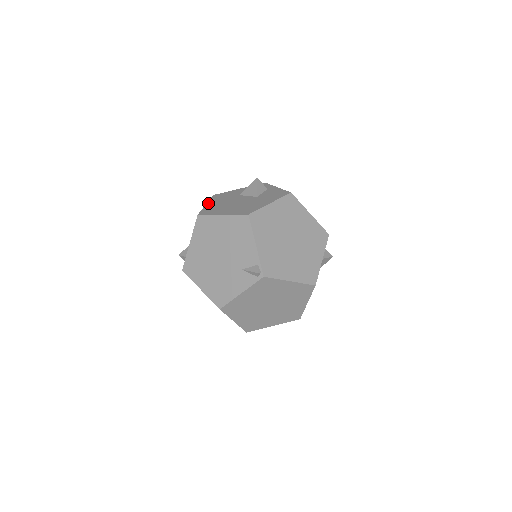
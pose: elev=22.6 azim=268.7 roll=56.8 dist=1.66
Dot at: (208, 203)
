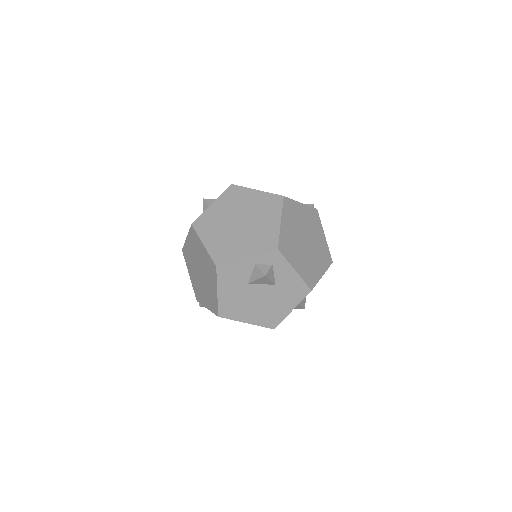
Dot at: occluded
